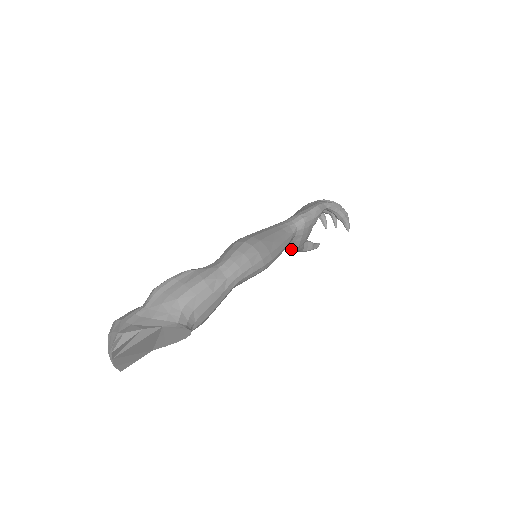
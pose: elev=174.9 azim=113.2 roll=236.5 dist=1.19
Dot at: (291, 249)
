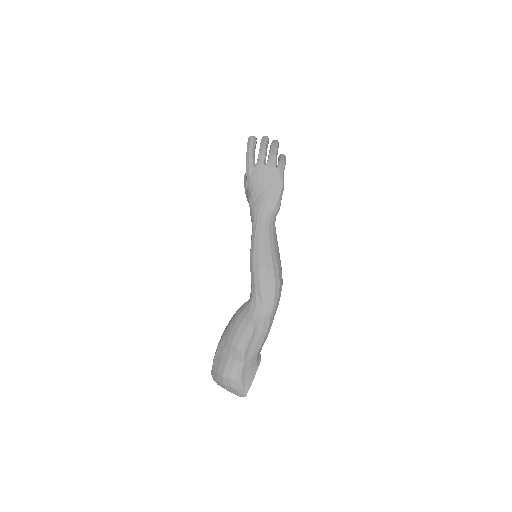
Dot at: occluded
